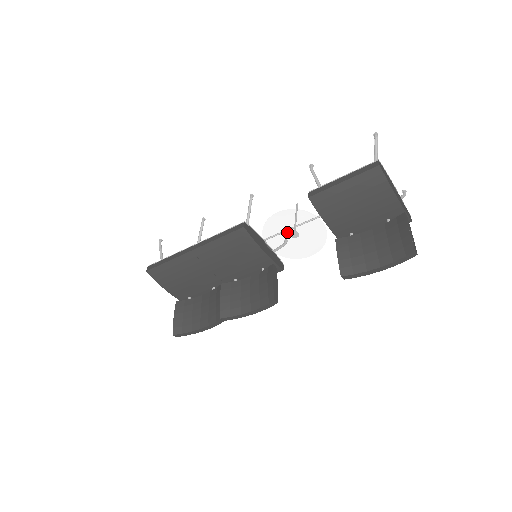
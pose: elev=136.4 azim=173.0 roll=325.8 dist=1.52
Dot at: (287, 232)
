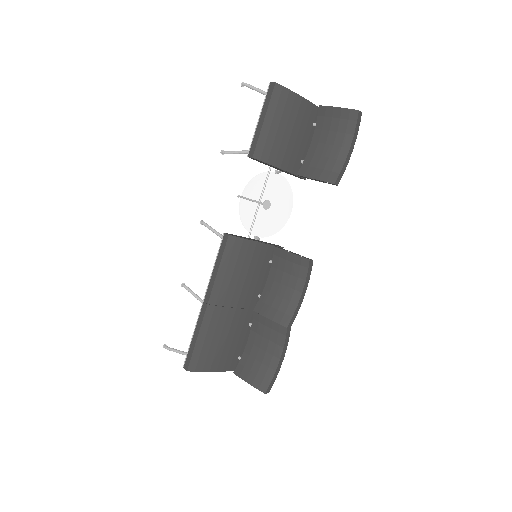
Dot at: (260, 208)
